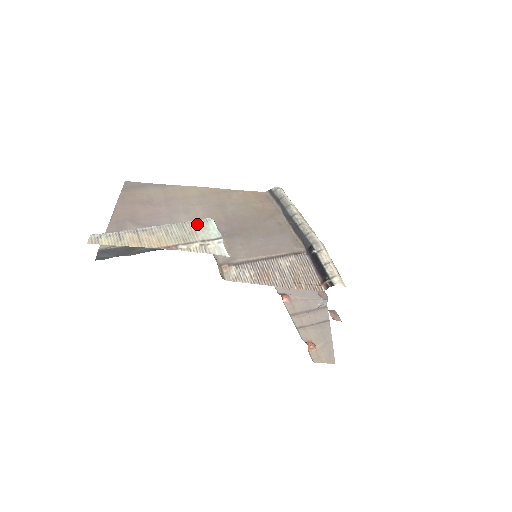
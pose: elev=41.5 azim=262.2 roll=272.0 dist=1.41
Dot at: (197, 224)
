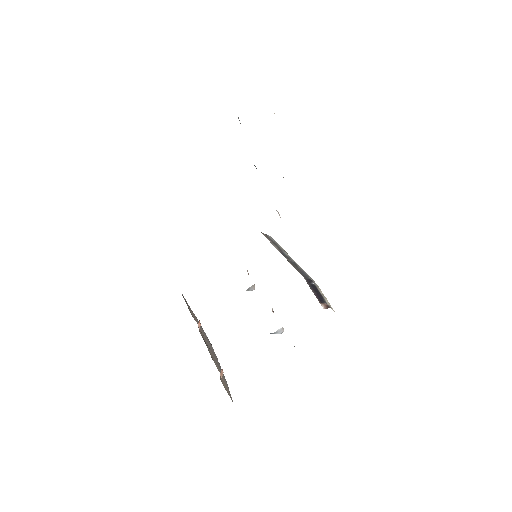
Dot at: occluded
